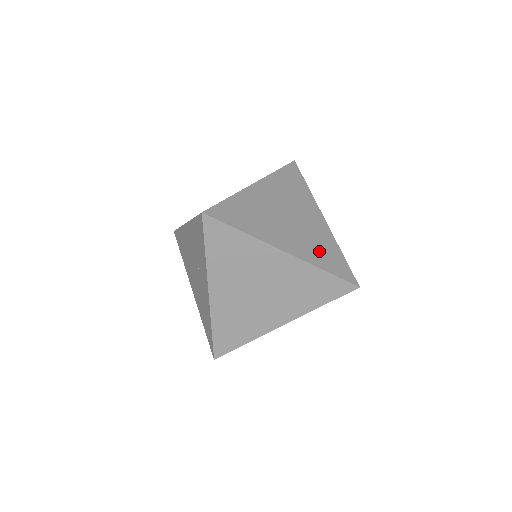
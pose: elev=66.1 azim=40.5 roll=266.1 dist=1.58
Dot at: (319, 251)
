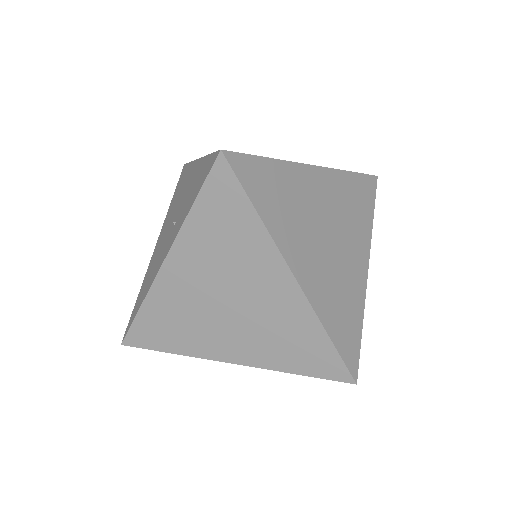
Dot at: (337, 304)
